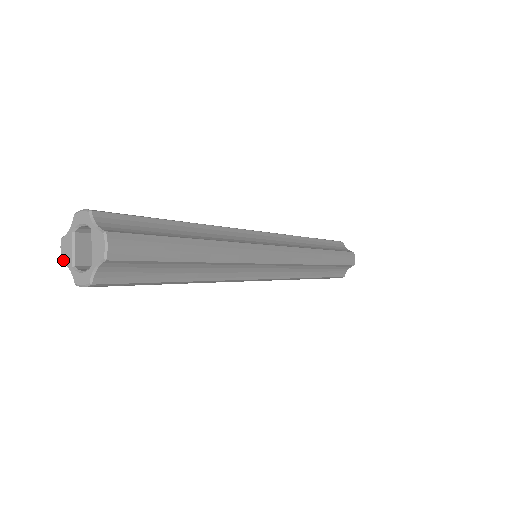
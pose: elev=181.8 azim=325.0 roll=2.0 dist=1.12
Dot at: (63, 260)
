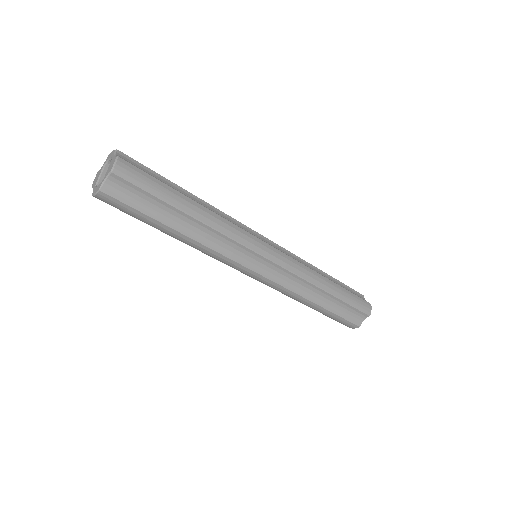
Dot at: (93, 184)
